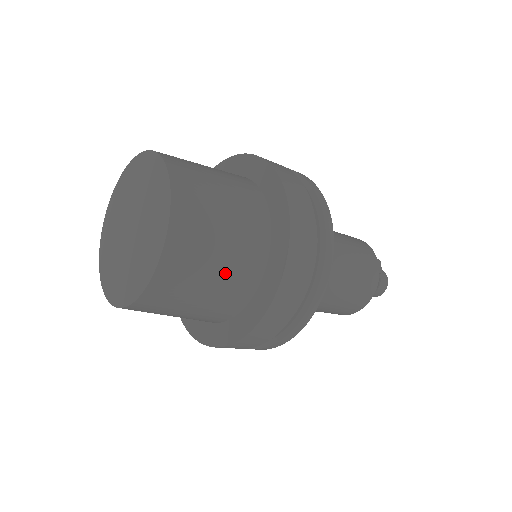
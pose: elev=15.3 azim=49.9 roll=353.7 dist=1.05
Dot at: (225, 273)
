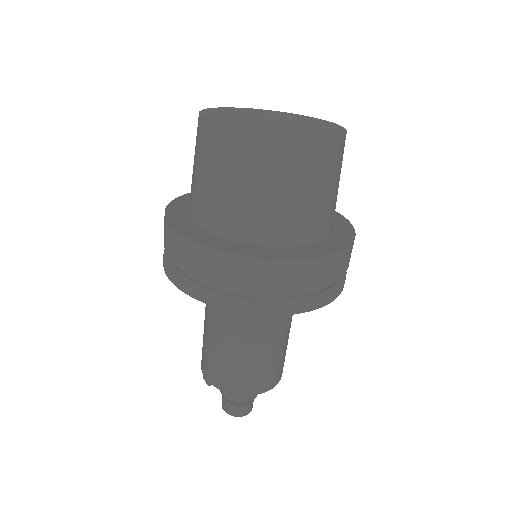
Dot at: (337, 194)
